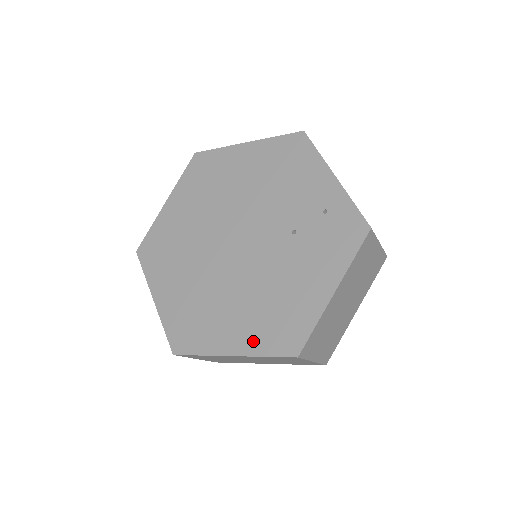
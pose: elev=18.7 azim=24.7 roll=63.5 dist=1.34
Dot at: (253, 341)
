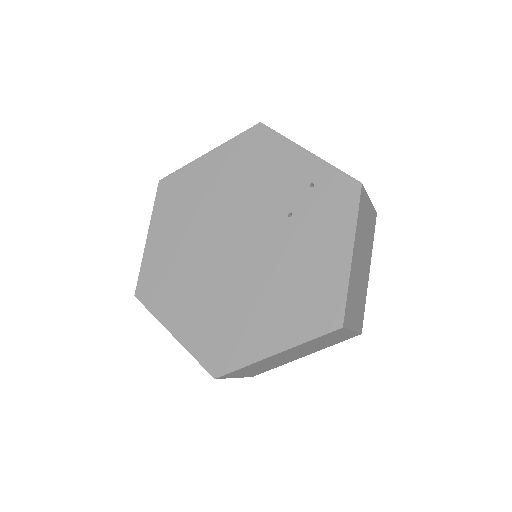
Dot at: (292, 331)
